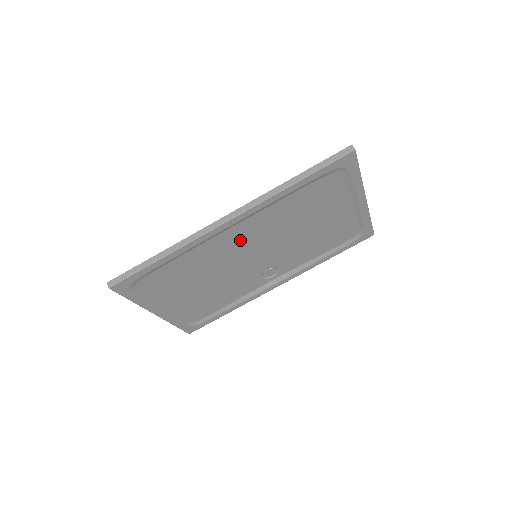
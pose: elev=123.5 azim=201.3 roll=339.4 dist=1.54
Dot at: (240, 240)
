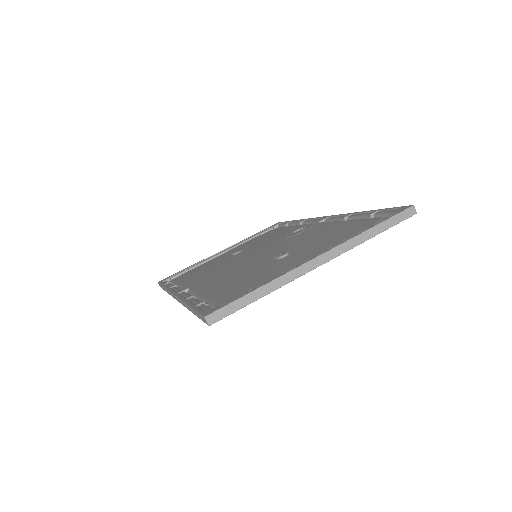
Dot at: occluded
